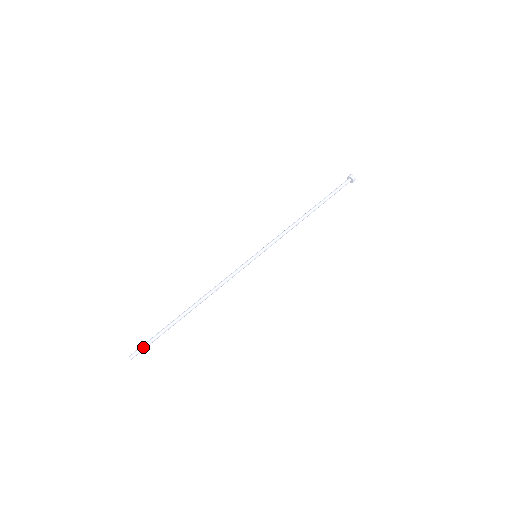
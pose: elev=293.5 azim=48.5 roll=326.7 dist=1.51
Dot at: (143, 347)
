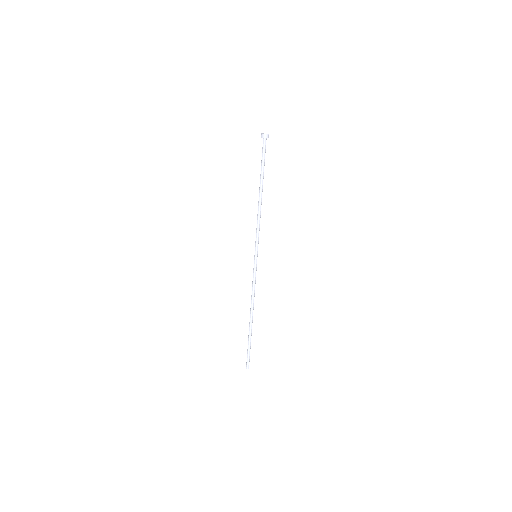
Dot at: occluded
